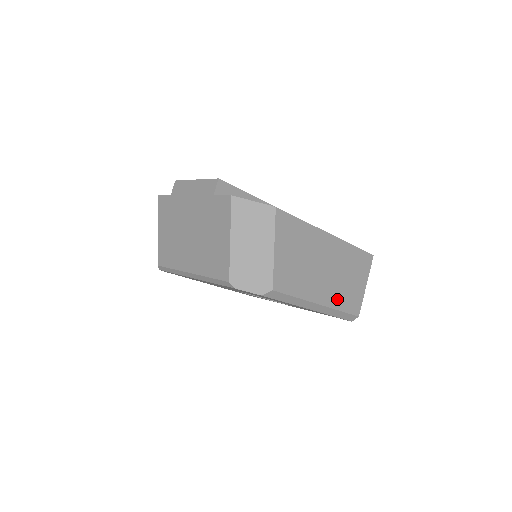
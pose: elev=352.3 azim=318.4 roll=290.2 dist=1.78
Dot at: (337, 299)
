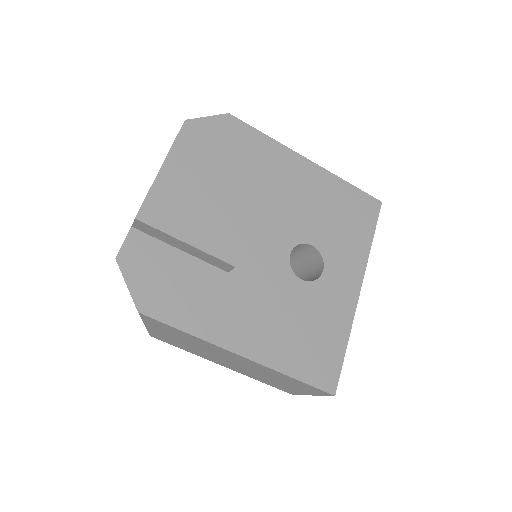
Dot at: (254, 376)
